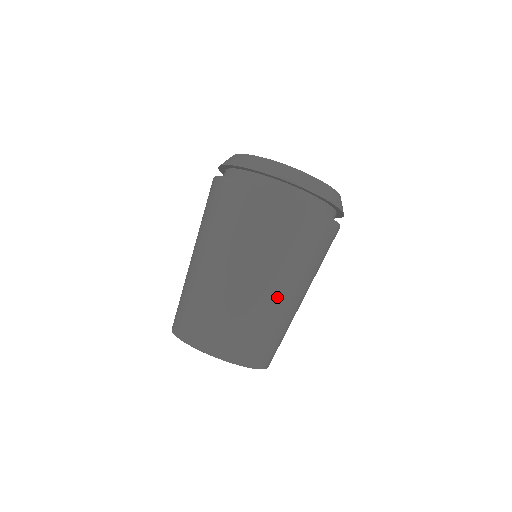
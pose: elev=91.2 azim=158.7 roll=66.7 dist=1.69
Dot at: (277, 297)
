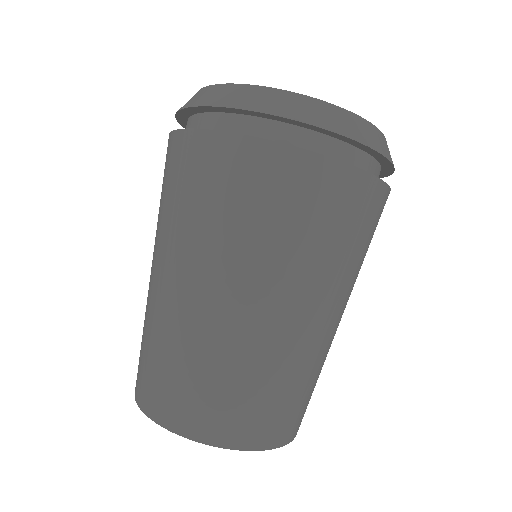
Dot at: (252, 320)
